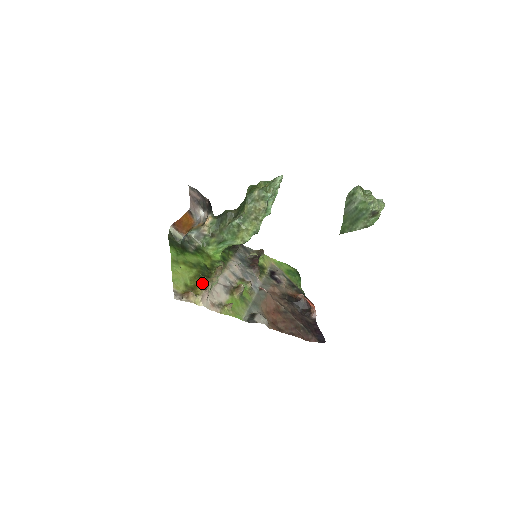
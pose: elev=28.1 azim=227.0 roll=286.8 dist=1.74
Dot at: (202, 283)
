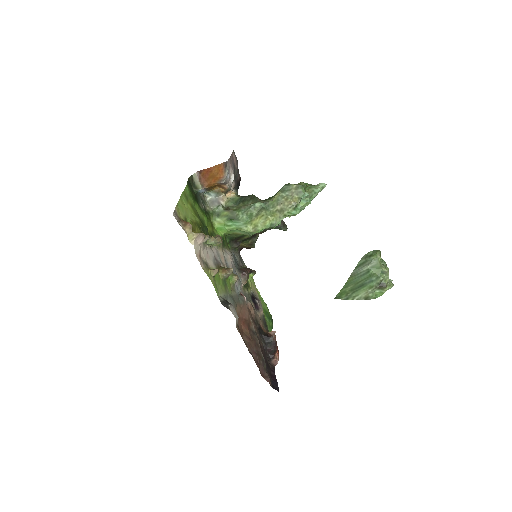
Dot at: occluded
